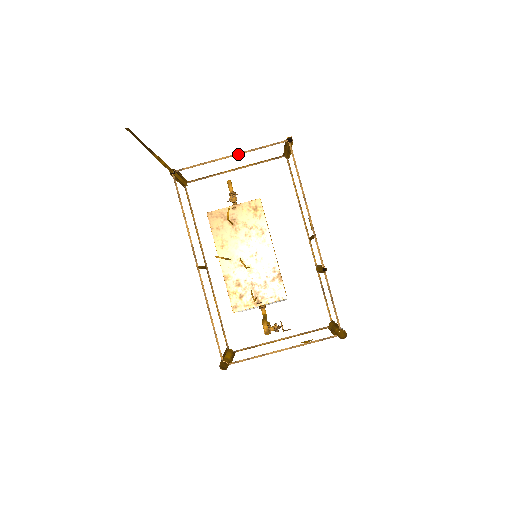
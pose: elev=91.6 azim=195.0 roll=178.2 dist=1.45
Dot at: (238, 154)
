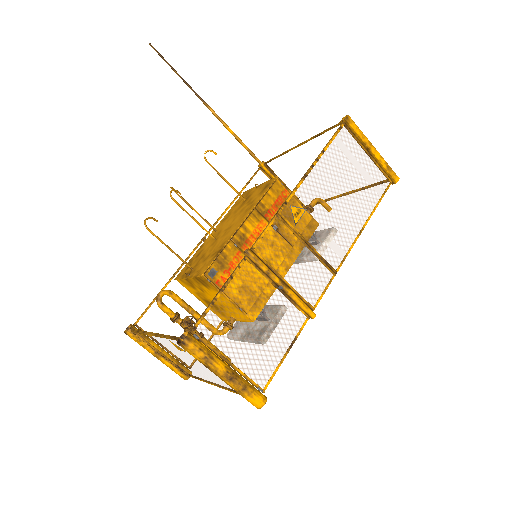
Dot at: (303, 142)
